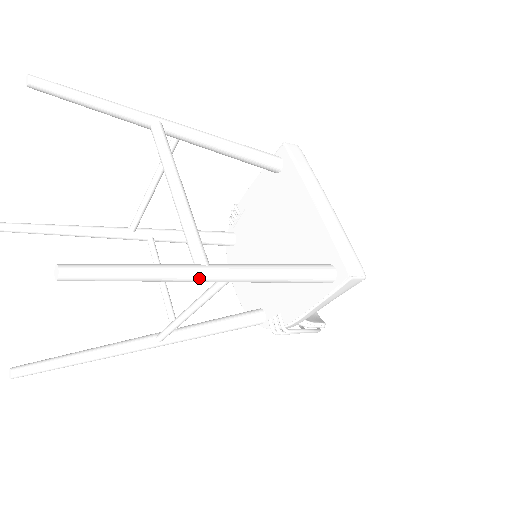
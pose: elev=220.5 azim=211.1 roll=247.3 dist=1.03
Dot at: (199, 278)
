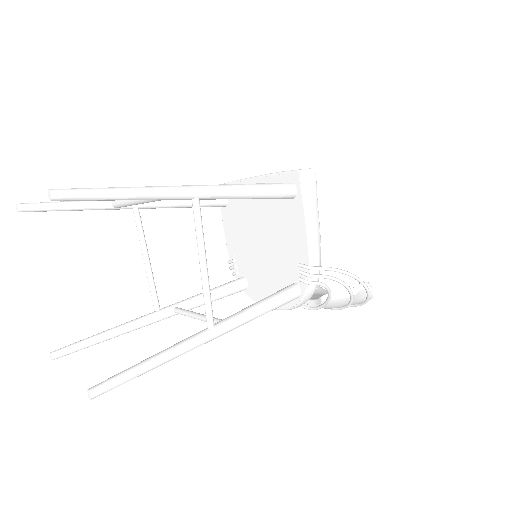
Dot at: (166, 190)
